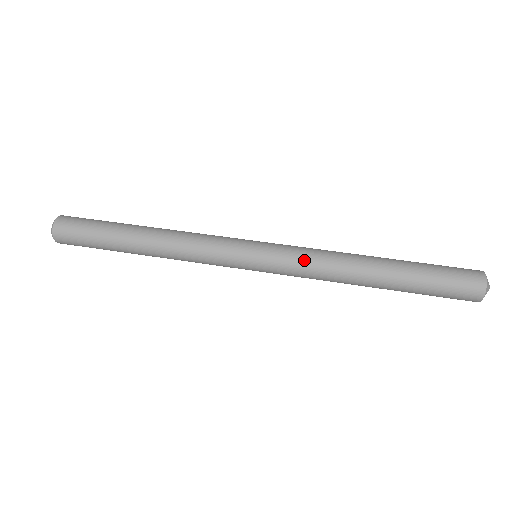
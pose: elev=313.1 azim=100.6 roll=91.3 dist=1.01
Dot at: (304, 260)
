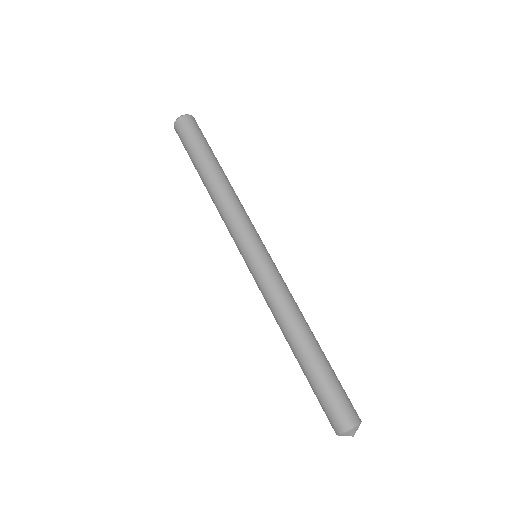
Dot at: (276, 287)
